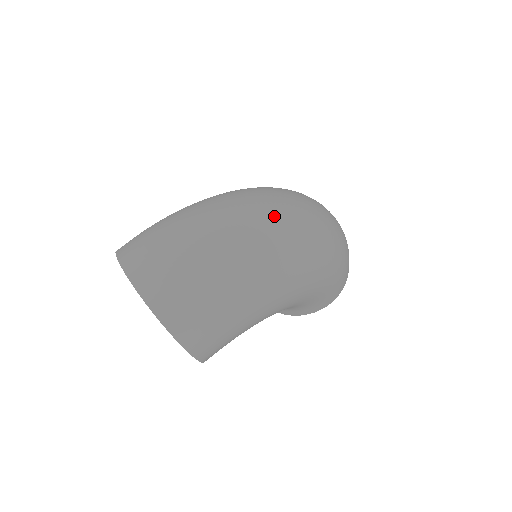
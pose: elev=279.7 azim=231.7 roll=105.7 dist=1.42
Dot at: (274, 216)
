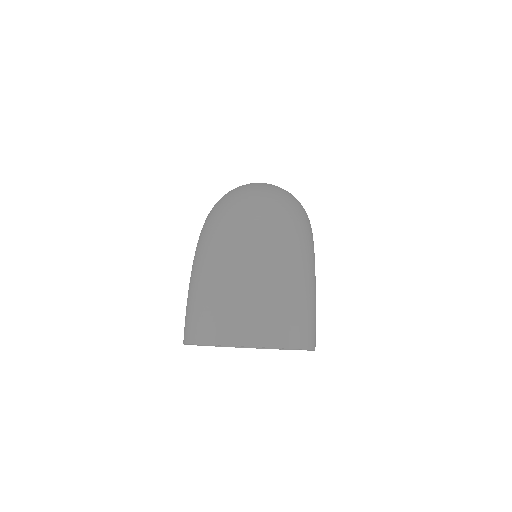
Dot at: (264, 214)
